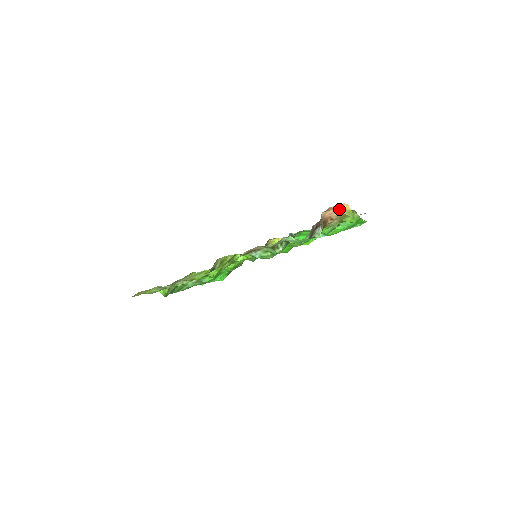
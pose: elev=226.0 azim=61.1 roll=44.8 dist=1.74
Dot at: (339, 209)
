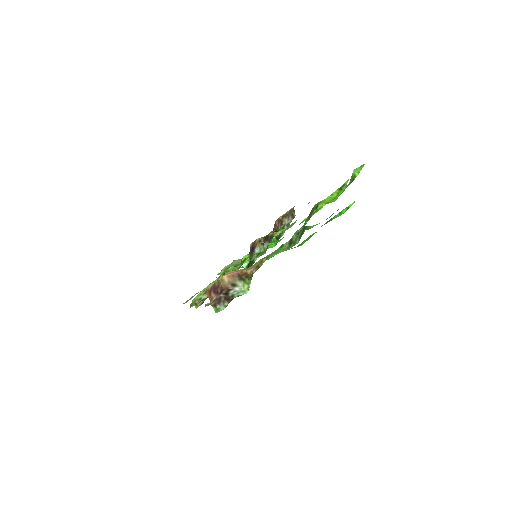
Dot at: occluded
